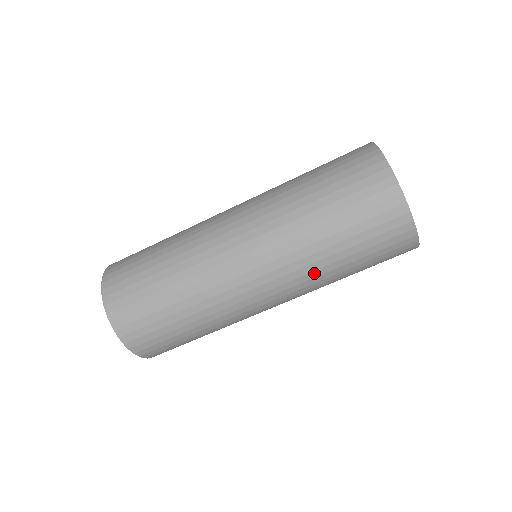
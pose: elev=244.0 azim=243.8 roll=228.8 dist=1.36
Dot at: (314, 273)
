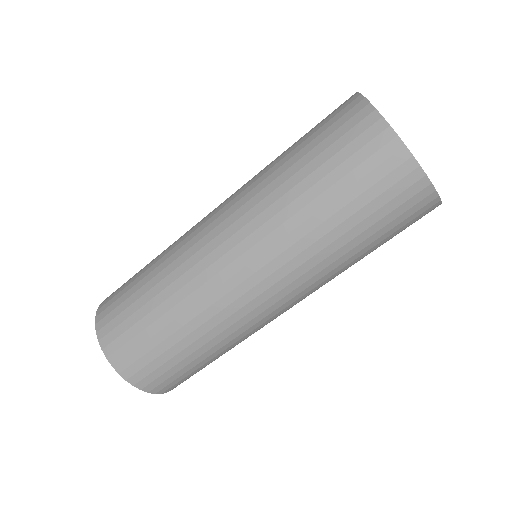
Dot at: (302, 242)
